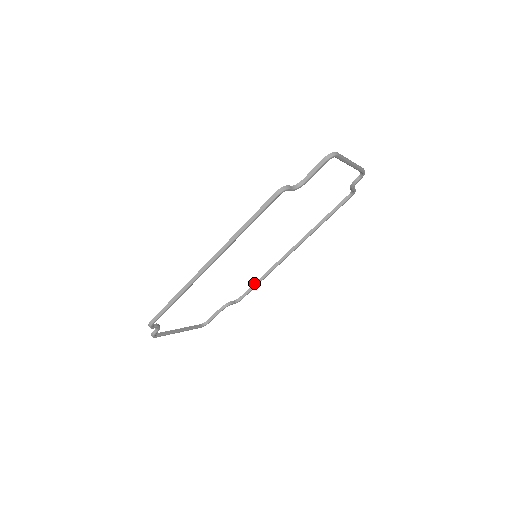
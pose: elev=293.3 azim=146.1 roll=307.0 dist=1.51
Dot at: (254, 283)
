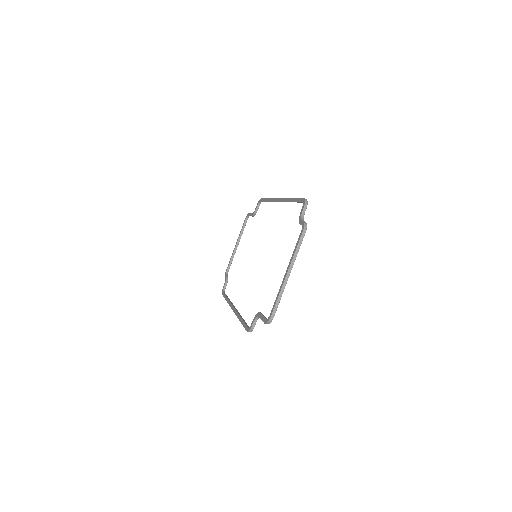
Dot at: occluded
